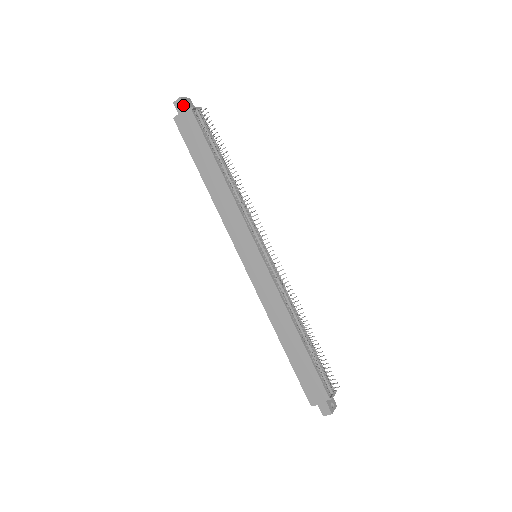
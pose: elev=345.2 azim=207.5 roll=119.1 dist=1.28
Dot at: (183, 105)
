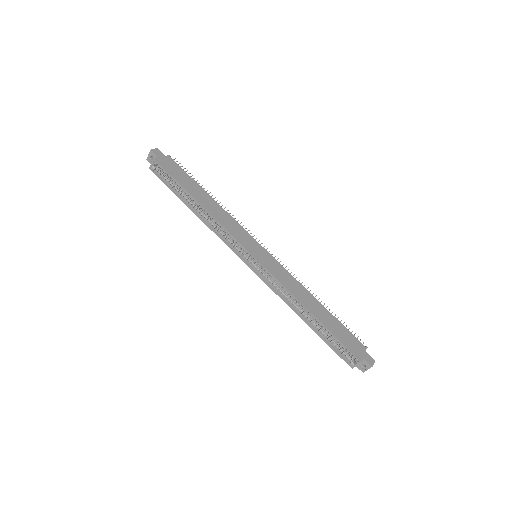
Dot at: (161, 153)
